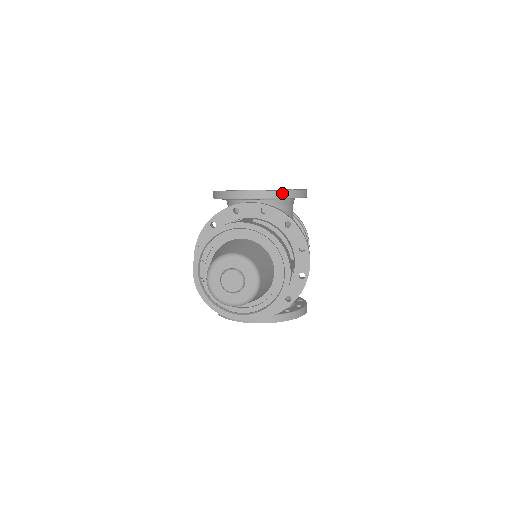
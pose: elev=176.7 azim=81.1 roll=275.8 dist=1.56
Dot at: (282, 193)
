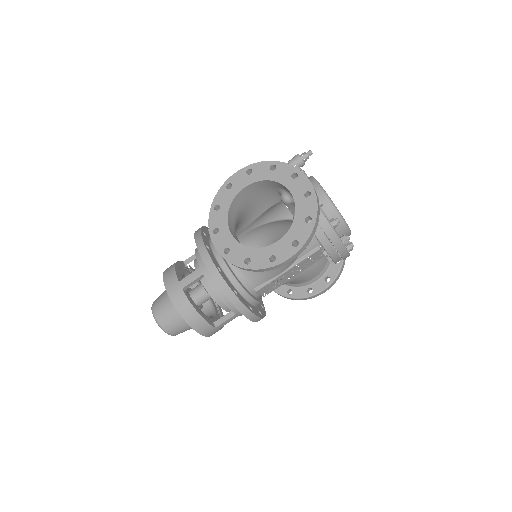
Dot at: (236, 266)
